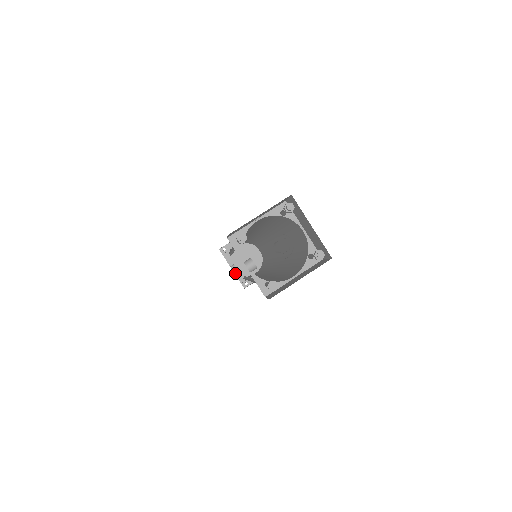
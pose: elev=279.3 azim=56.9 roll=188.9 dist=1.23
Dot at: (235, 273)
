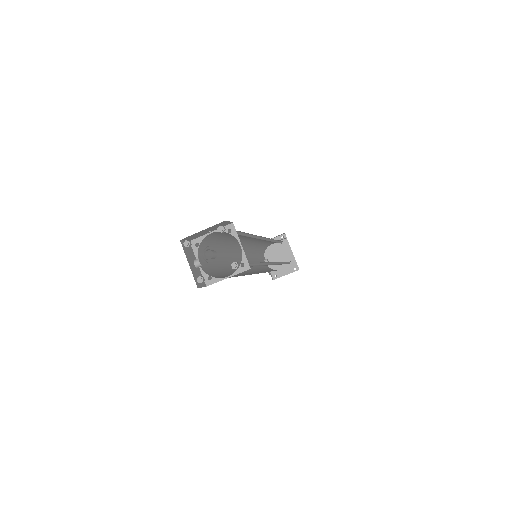
Dot at: (268, 266)
